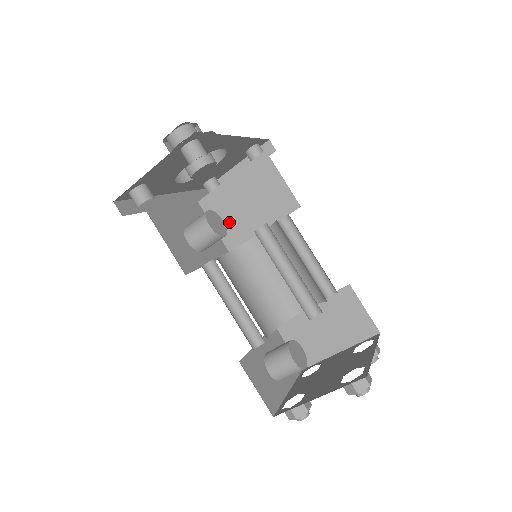
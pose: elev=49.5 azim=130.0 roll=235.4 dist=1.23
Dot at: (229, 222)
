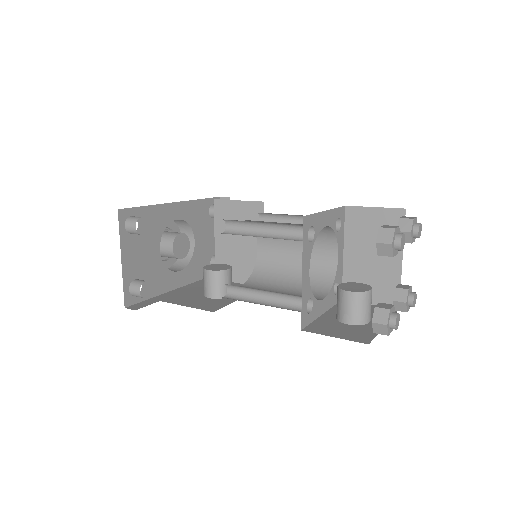
Dot at: (242, 268)
